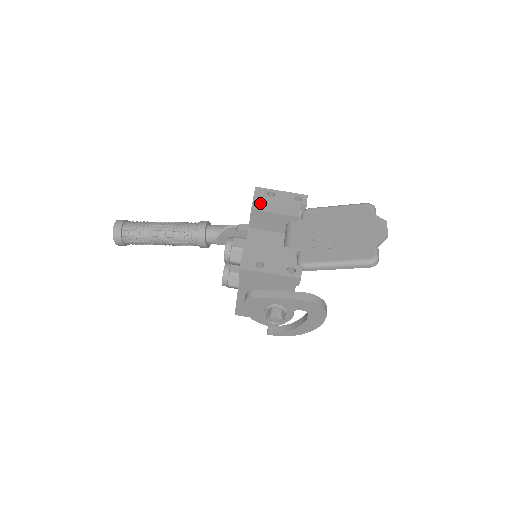
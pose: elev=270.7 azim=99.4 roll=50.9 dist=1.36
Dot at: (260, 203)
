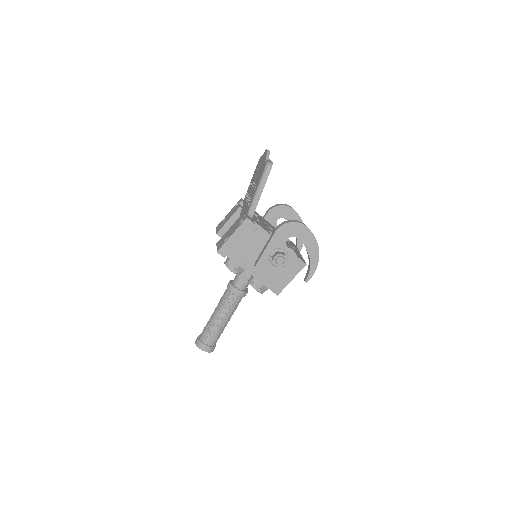
Dot at: occluded
